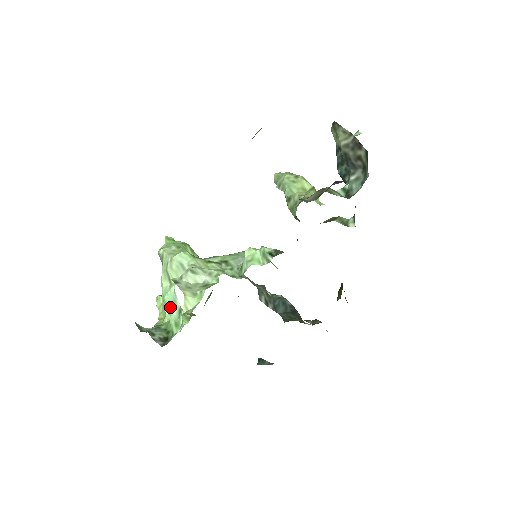
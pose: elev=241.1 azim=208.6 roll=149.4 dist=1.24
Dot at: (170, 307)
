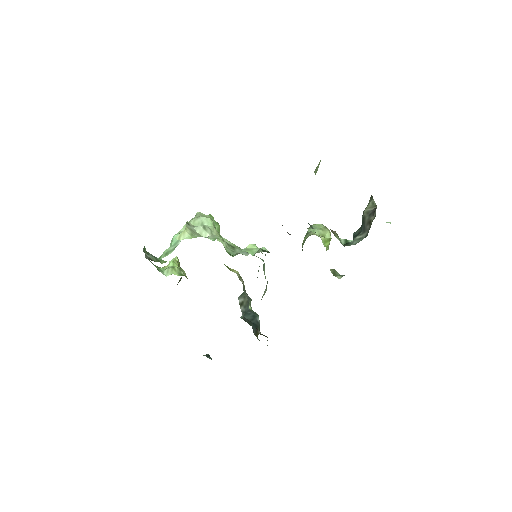
Dot at: (173, 243)
